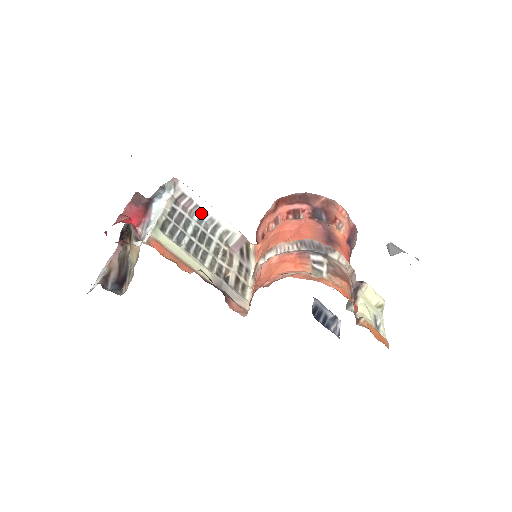
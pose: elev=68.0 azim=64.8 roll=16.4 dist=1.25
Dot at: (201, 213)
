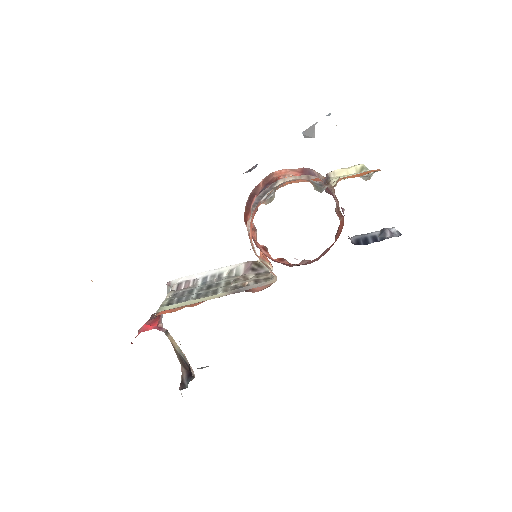
Dot at: (201, 280)
